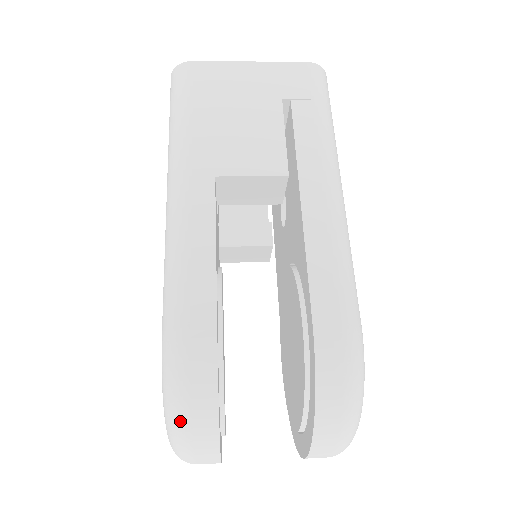
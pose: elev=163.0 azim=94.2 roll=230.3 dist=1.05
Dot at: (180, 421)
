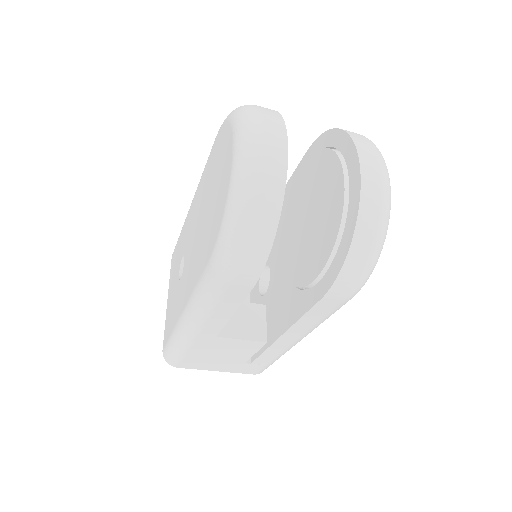
Dot at: occluded
